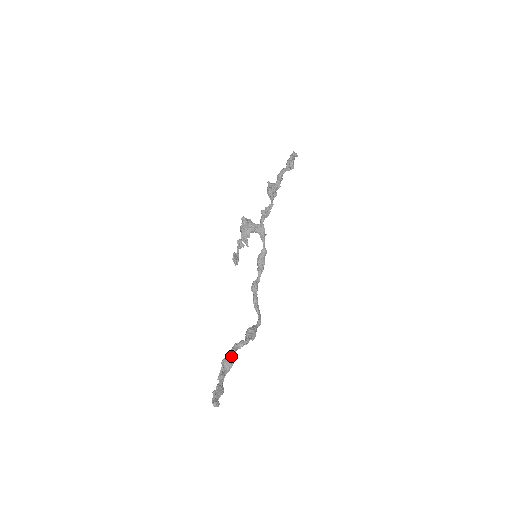
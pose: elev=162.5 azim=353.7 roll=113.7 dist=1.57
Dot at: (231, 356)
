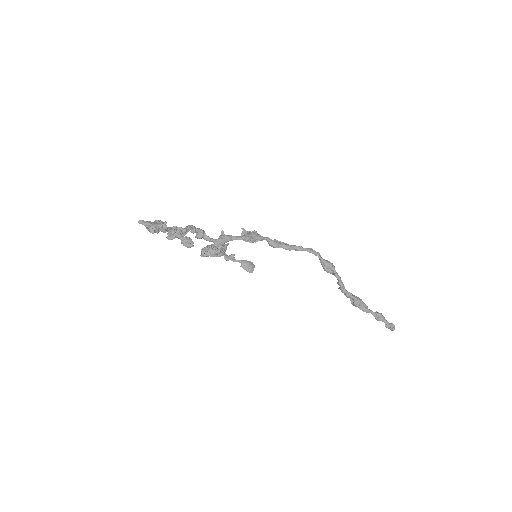
Dot at: (352, 299)
